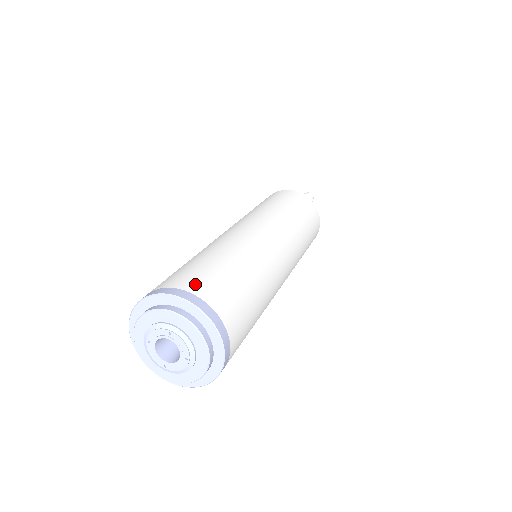
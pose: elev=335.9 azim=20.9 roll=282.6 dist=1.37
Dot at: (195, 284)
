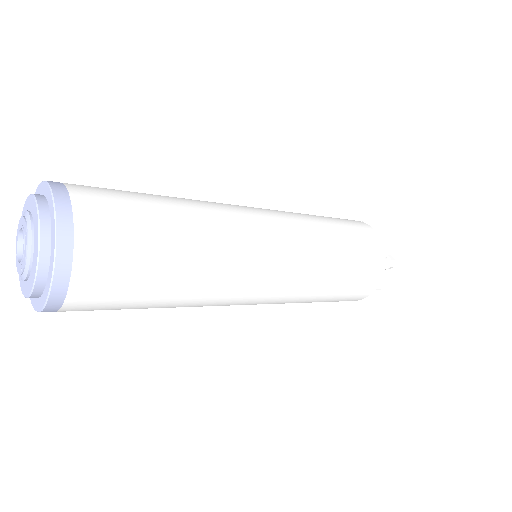
Dot at: occluded
